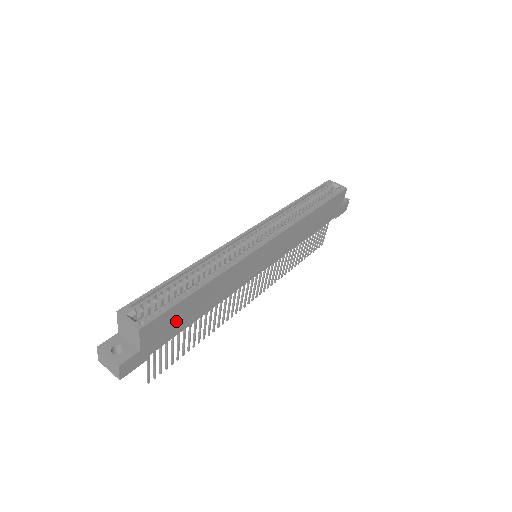
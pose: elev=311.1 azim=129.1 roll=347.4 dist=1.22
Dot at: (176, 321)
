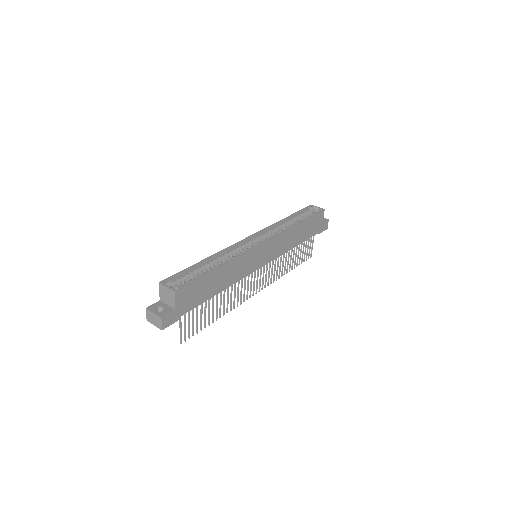
Dot at: (199, 292)
